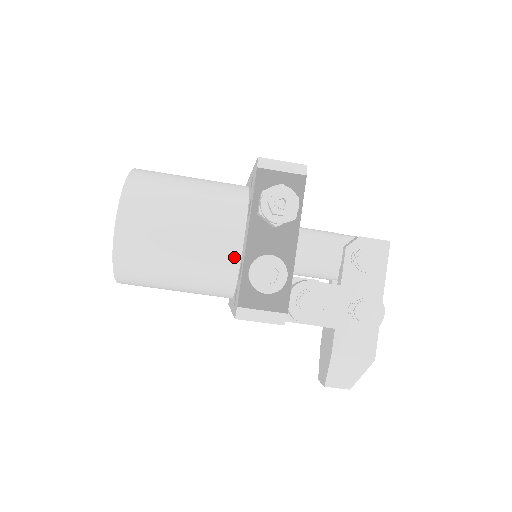
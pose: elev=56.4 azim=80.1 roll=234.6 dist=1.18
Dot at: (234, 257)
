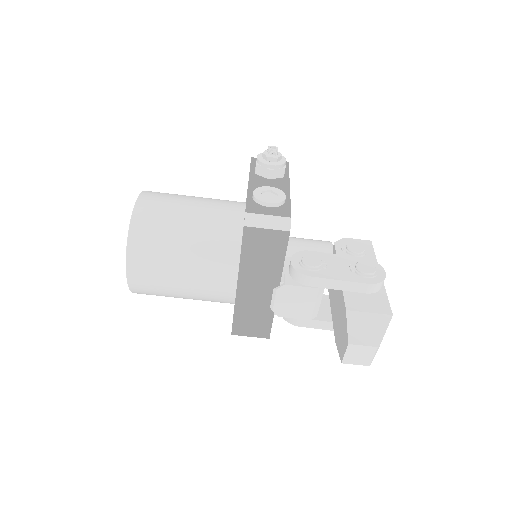
Dot at: (238, 220)
